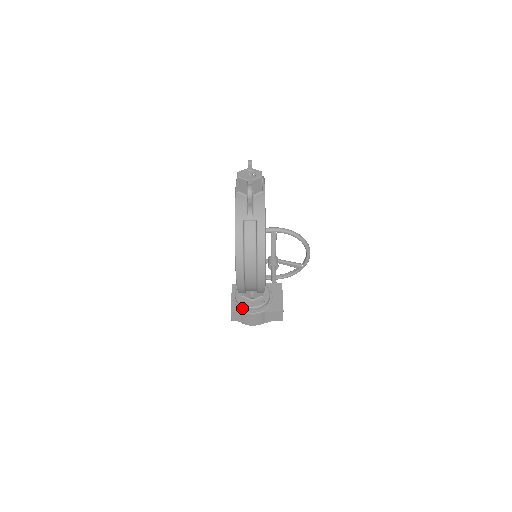
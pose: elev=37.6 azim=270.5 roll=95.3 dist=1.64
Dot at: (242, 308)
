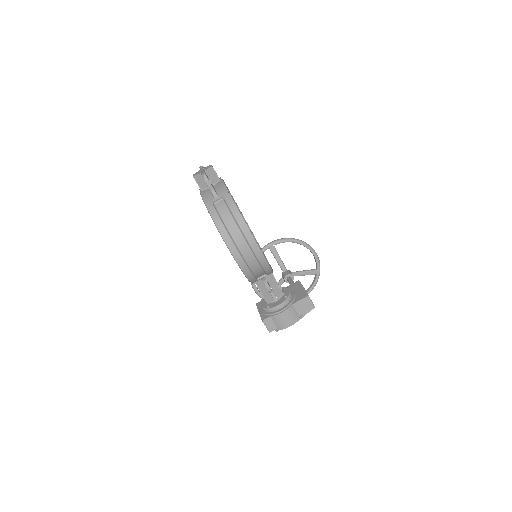
Dot at: (271, 313)
